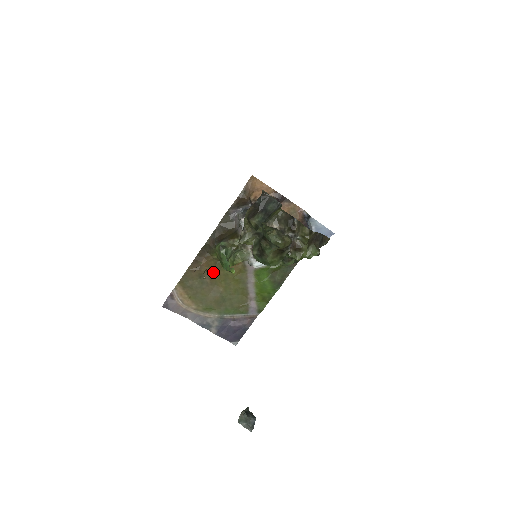
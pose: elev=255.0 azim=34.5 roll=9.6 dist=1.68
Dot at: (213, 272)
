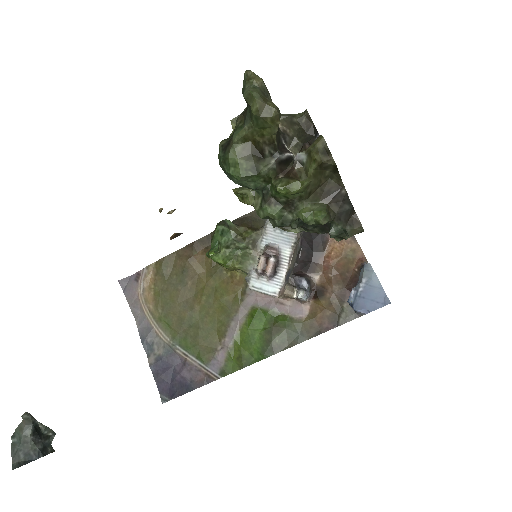
Dot at: (202, 275)
